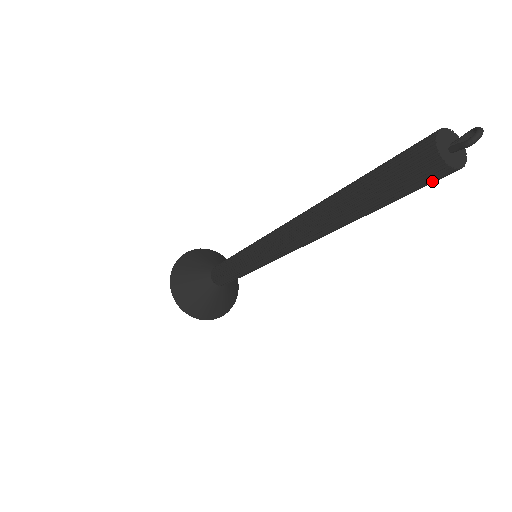
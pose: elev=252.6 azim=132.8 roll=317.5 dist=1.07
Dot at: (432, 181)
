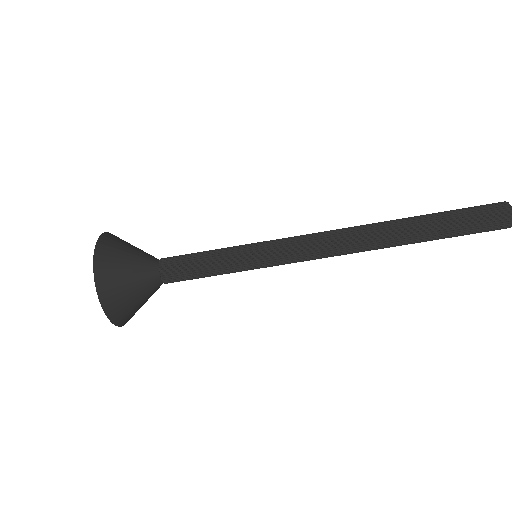
Dot at: (494, 227)
